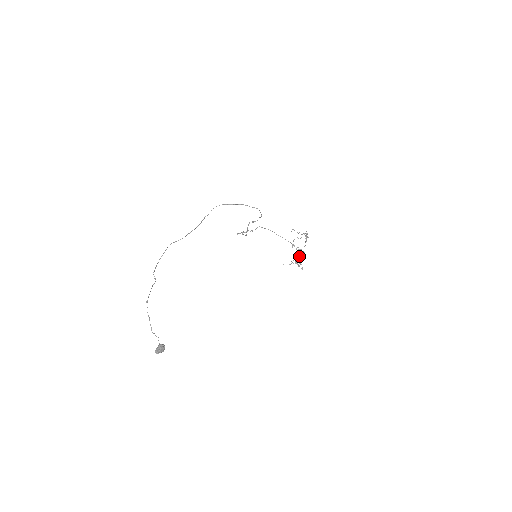
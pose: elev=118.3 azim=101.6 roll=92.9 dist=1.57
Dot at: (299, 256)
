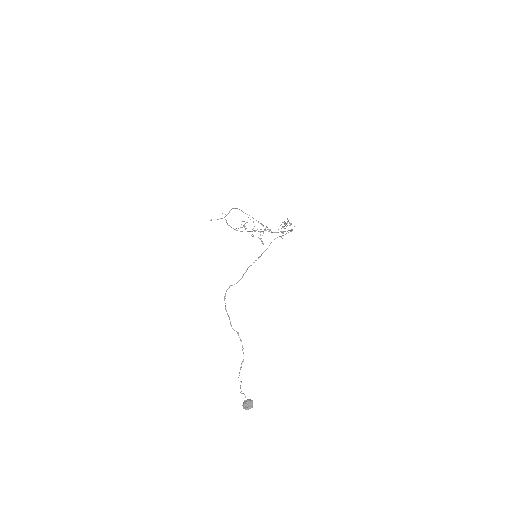
Dot at: (244, 221)
